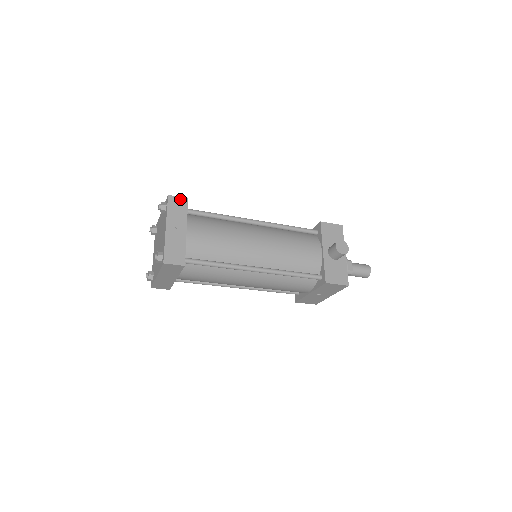
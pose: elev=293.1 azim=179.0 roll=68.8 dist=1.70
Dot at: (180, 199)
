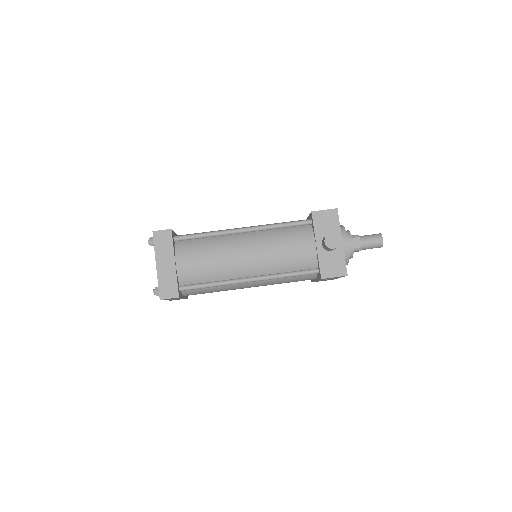
Dot at: (164, 232)
